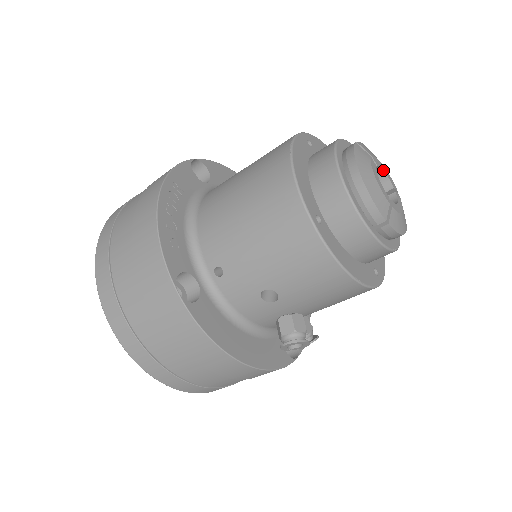
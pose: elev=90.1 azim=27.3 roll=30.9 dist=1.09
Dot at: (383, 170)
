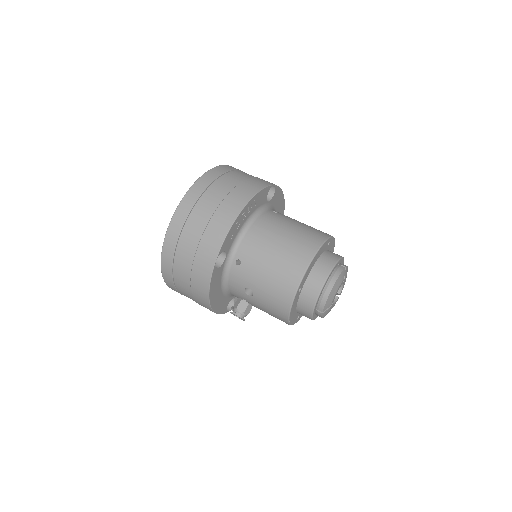
Dot at: (343, 285)
